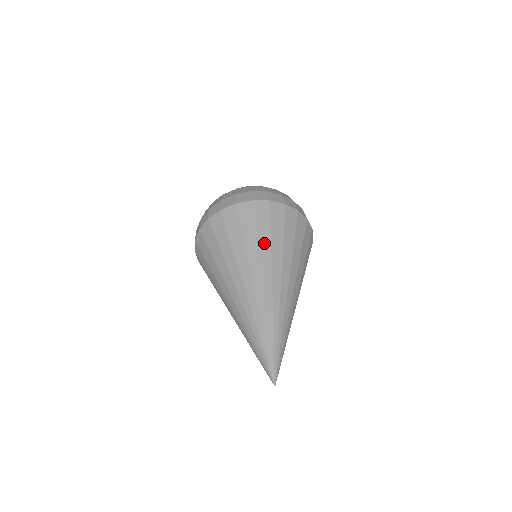
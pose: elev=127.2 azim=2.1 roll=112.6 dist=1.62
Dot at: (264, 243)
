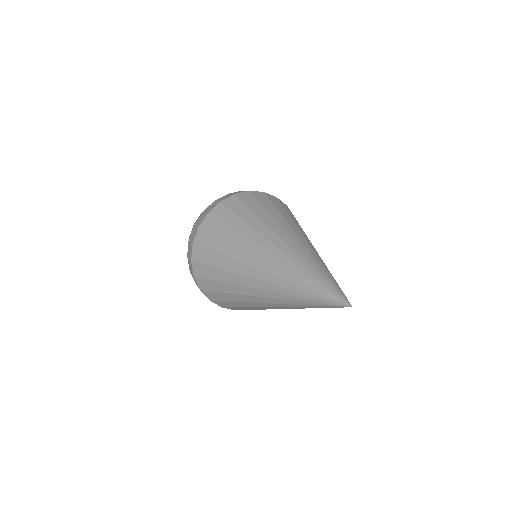
Dot at: (234, 239)
